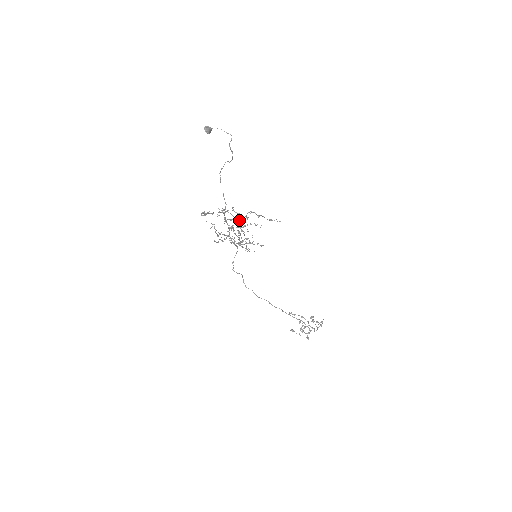
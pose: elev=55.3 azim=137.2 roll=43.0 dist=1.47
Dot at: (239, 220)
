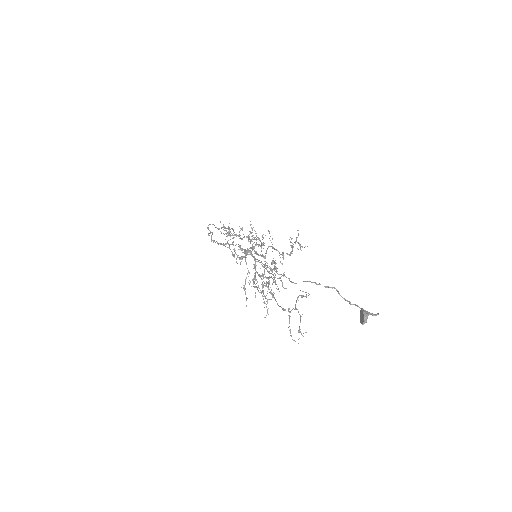
Dot at: (296, 308)
